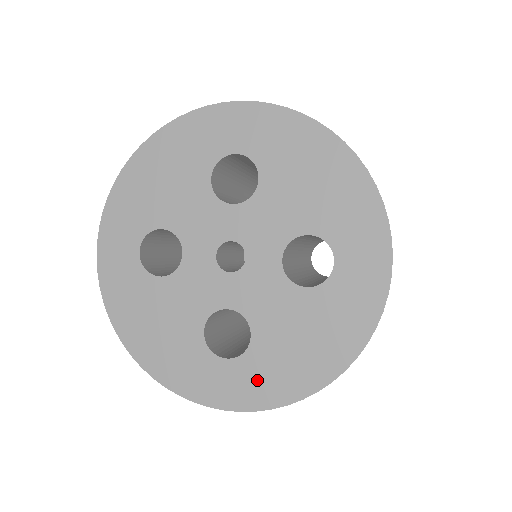
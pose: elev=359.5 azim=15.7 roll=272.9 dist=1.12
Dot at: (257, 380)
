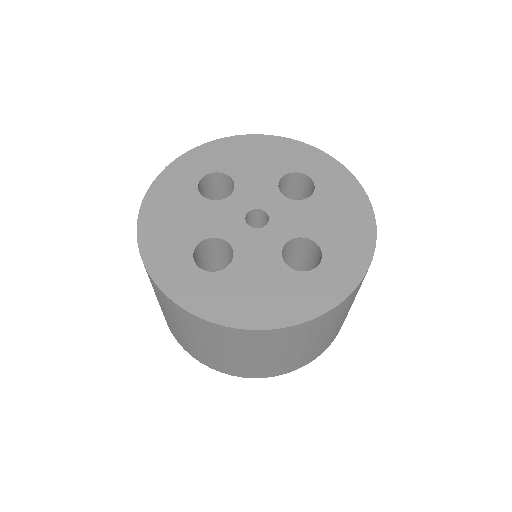
Dot at: (206, 293)
